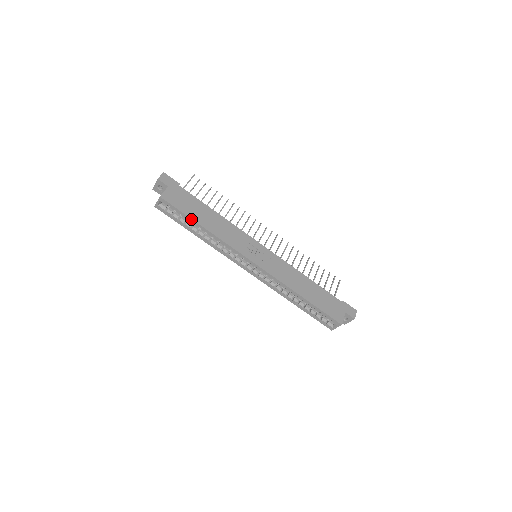
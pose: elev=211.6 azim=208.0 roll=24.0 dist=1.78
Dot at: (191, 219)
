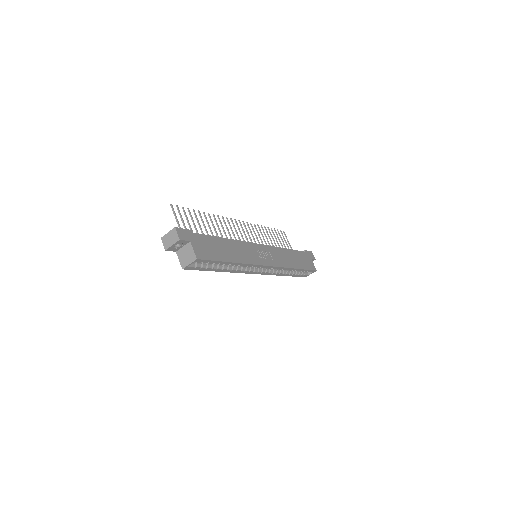
Dot at: (224, 262)
